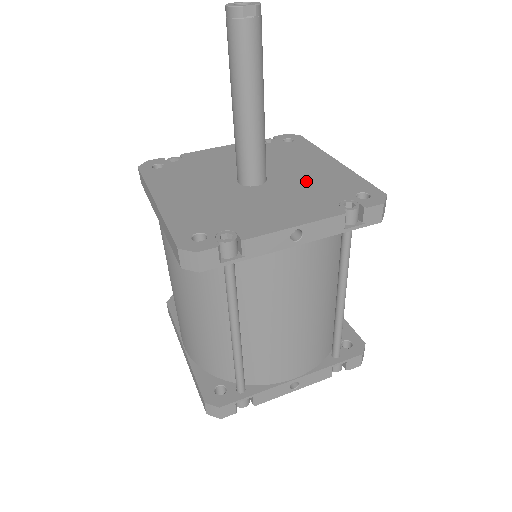
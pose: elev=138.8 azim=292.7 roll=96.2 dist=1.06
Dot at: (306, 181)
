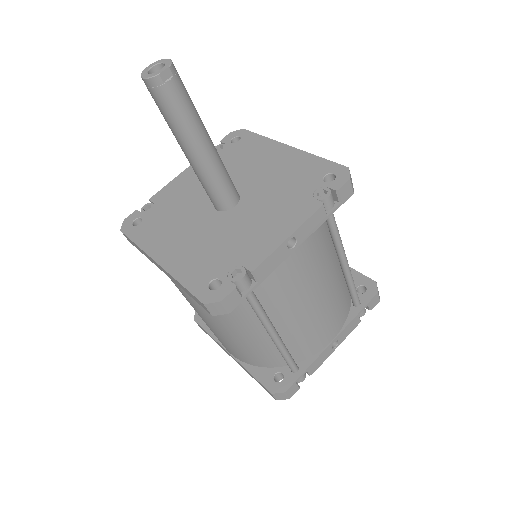
Dot at: (274, 182)
